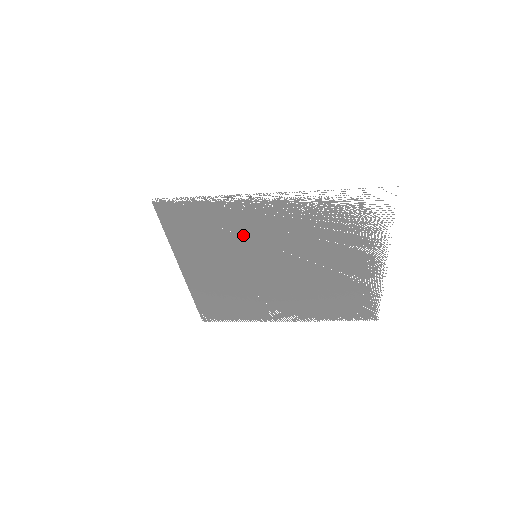
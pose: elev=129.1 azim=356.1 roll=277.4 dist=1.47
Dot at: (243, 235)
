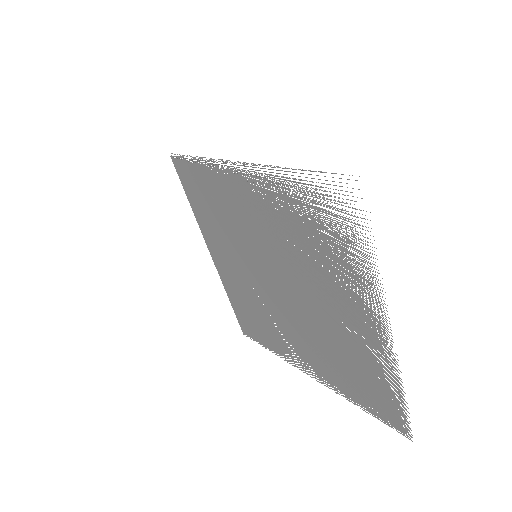
Dot at: (238, 220)
